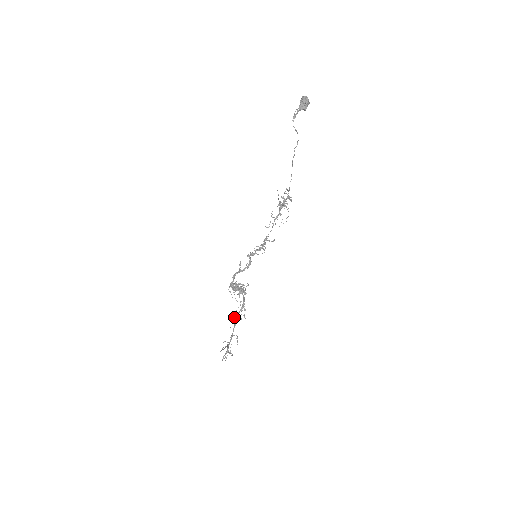
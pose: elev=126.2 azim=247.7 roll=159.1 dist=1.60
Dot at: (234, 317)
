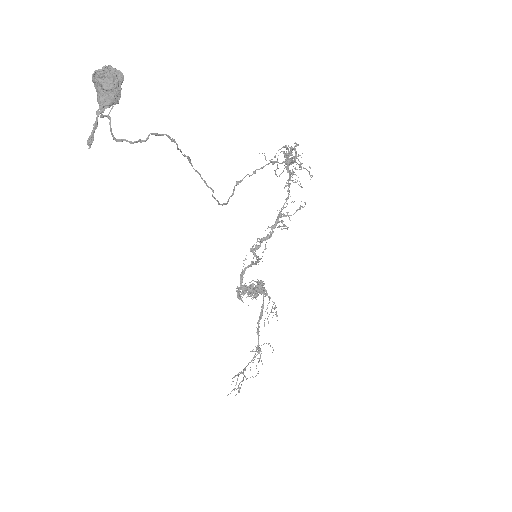
Dot at: occluded
